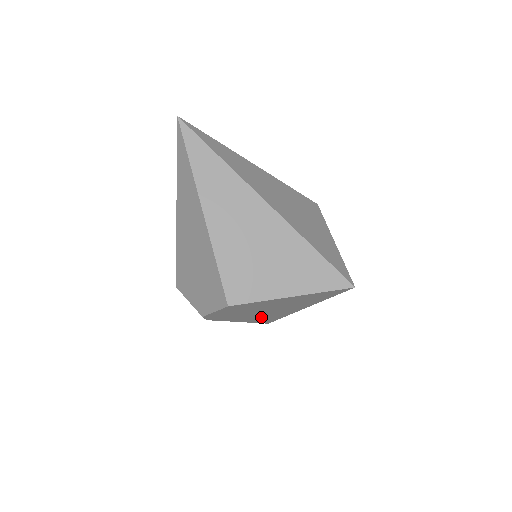
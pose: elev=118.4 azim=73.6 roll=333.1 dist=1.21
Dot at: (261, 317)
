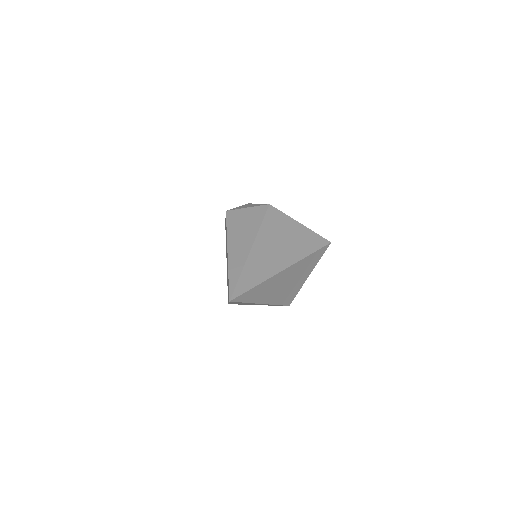
Dot at: occluded
